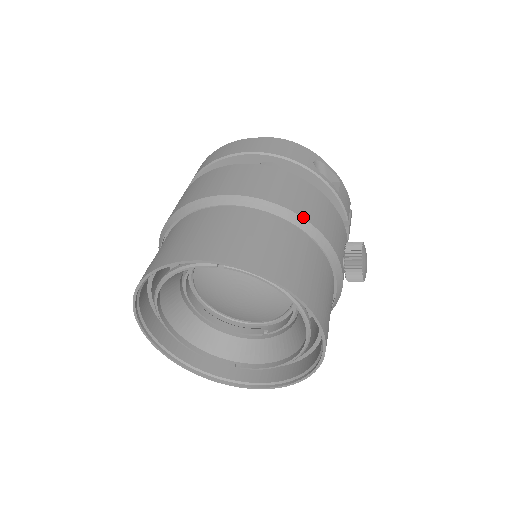
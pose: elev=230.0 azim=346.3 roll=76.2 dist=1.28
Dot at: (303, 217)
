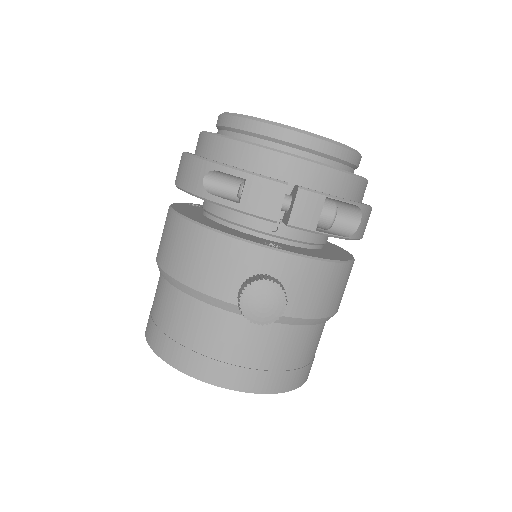
Dot at: (180, 281)
